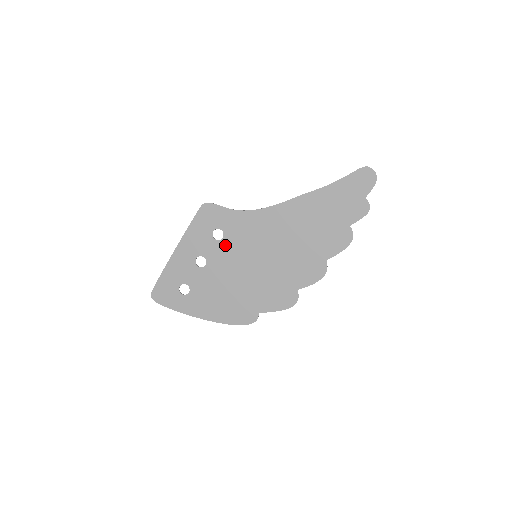
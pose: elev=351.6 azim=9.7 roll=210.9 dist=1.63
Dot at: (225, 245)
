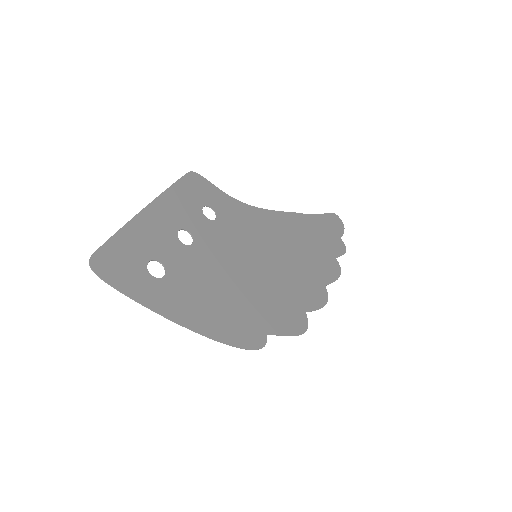
Dot at: (219, 229)
